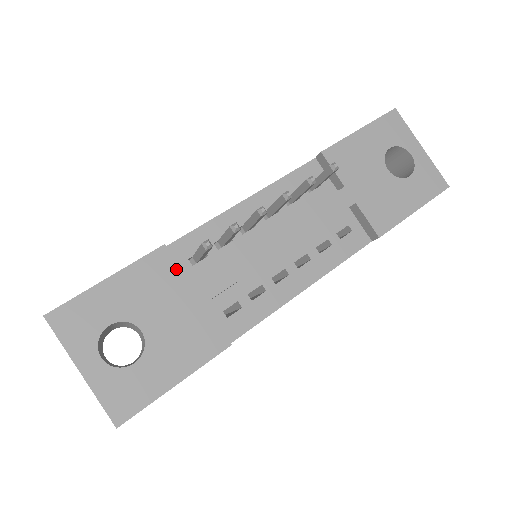
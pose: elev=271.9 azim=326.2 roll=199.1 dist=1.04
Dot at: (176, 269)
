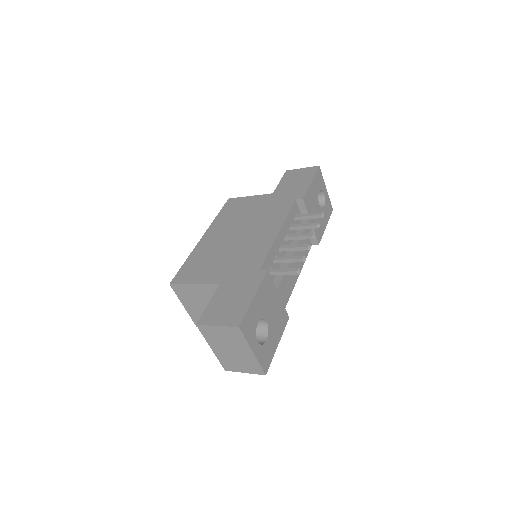
Dot at: (272, 283)
